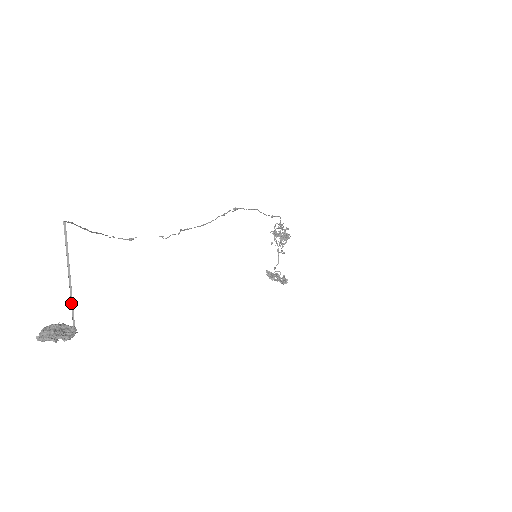
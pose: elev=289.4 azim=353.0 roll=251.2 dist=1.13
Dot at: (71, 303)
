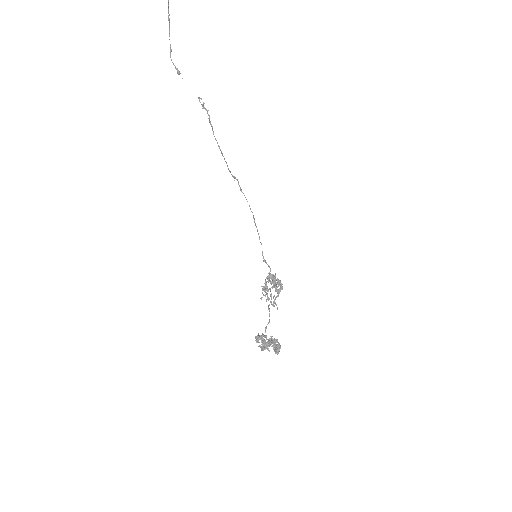
Dot at: out of frame
